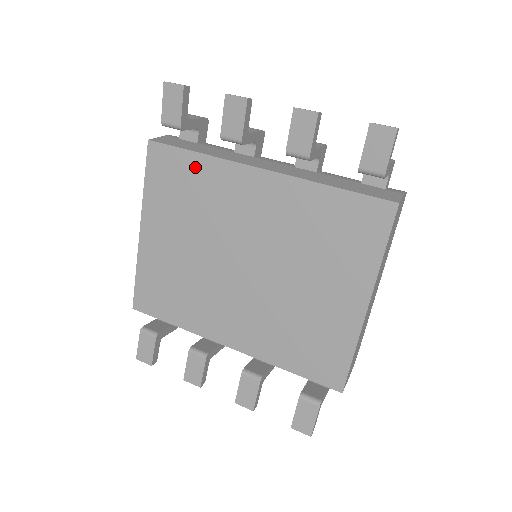
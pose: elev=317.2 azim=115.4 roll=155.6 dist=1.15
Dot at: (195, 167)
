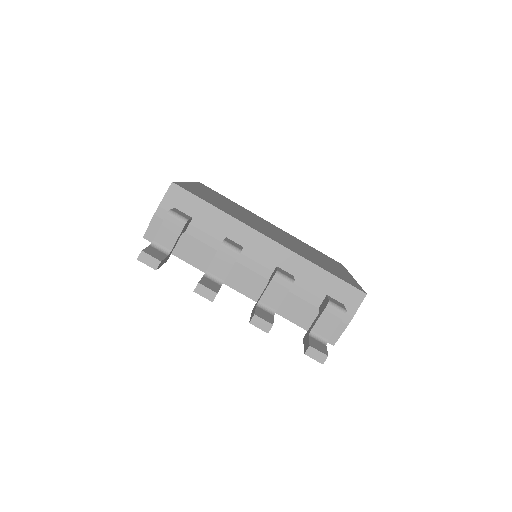
Dot at: occluded
